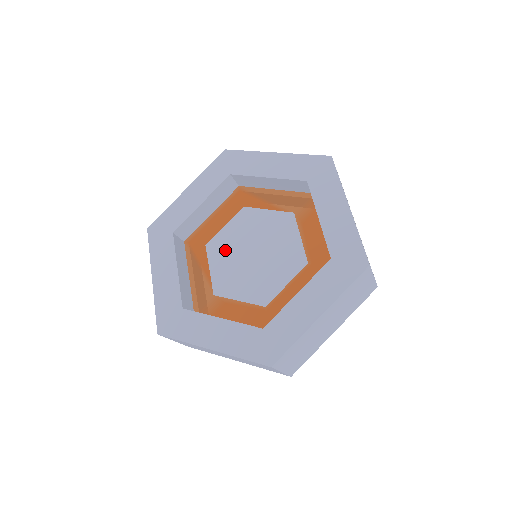
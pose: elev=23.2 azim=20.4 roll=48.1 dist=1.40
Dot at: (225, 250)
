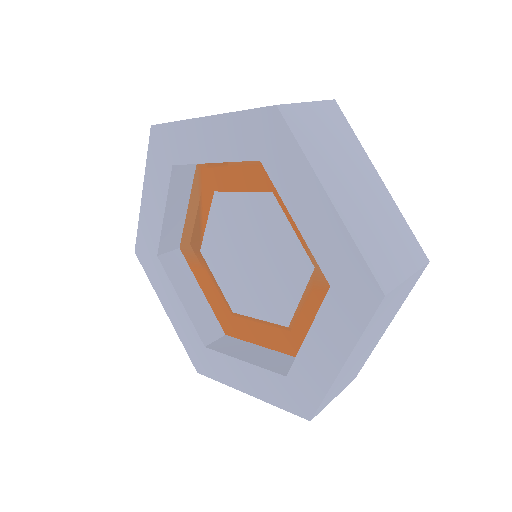
Dot at: (228, 221)
